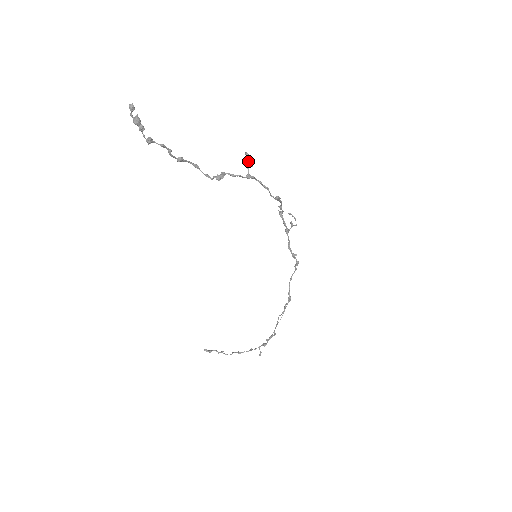
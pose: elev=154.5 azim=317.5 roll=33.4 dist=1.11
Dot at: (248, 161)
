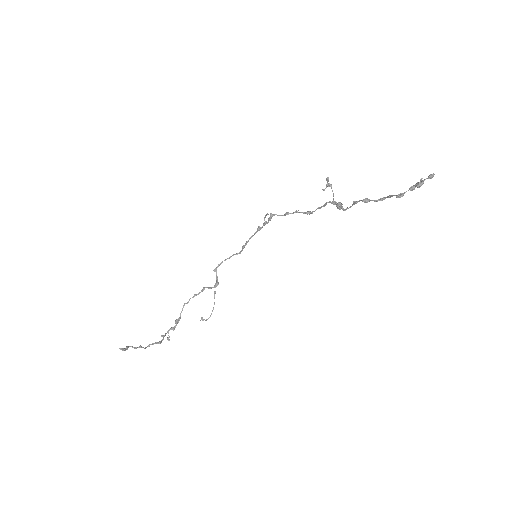
Dot at: occluded
